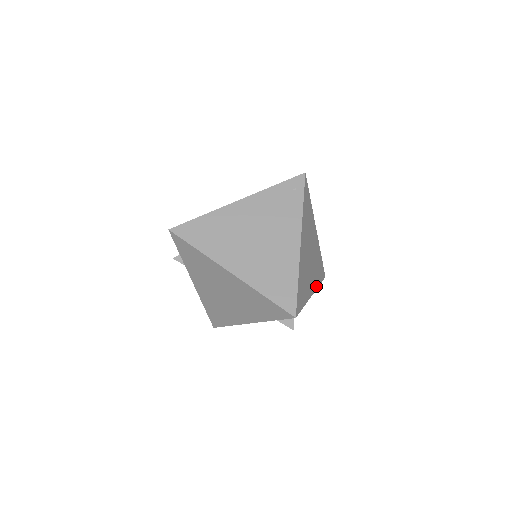
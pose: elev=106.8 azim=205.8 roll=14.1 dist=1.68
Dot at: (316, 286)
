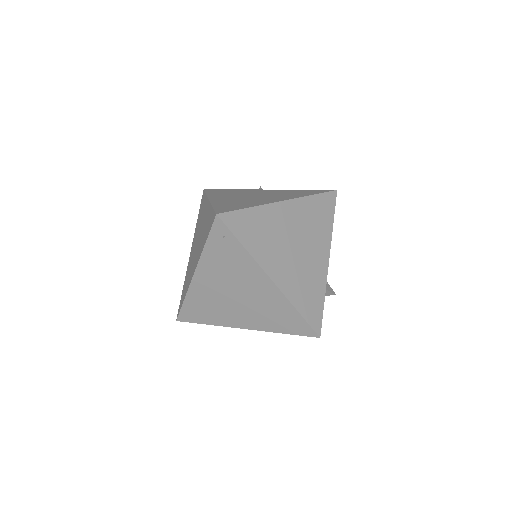
Dot at: (328, 239)
